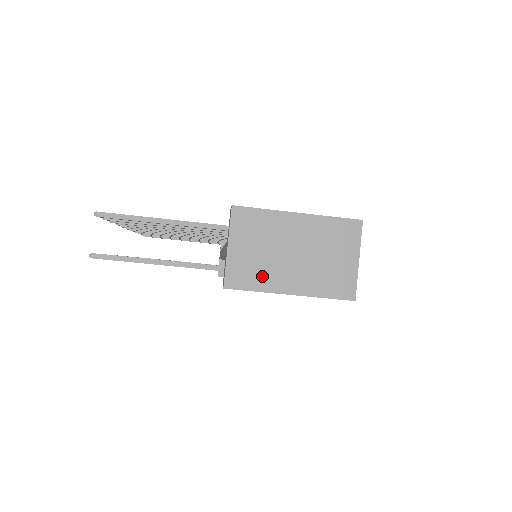
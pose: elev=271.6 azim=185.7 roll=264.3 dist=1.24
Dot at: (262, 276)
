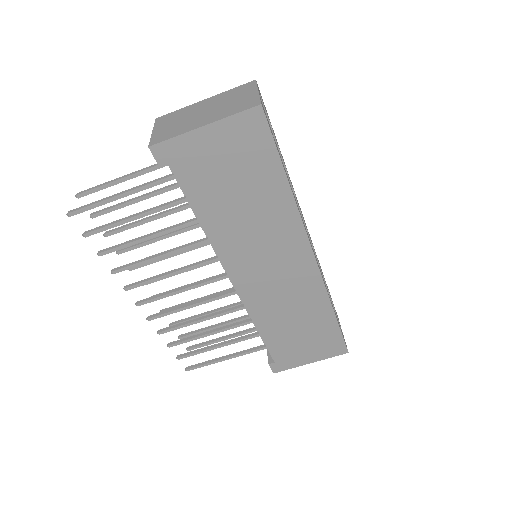
Dot at: (179, 130)
